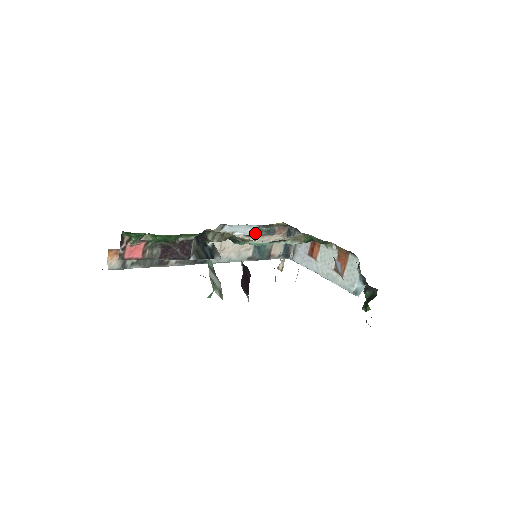
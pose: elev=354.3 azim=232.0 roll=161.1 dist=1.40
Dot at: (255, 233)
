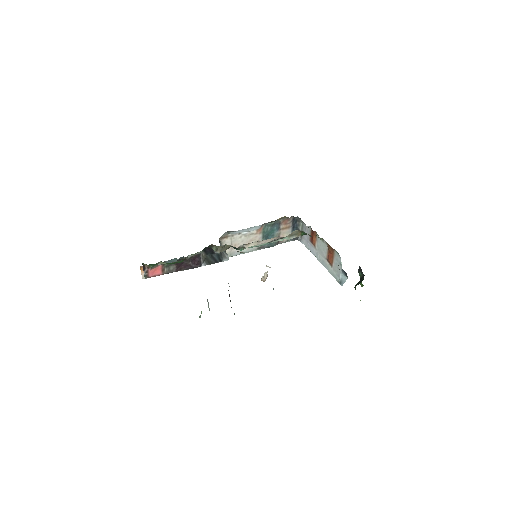
Dot at: (261, 228)
